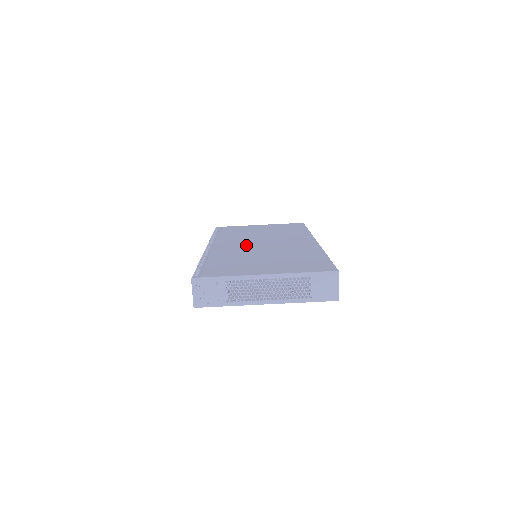
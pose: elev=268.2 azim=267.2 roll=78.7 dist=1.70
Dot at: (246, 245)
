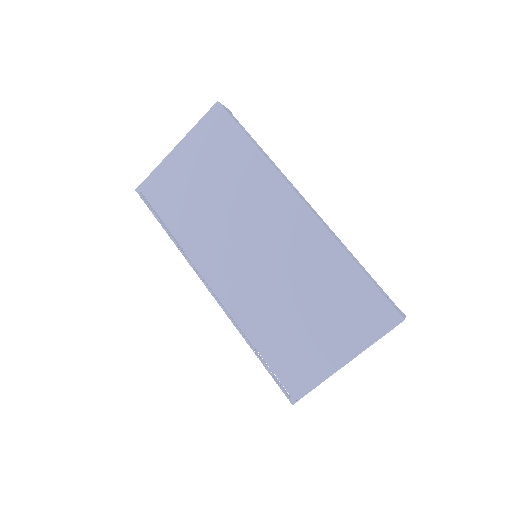
Dot at: (245, 266)
